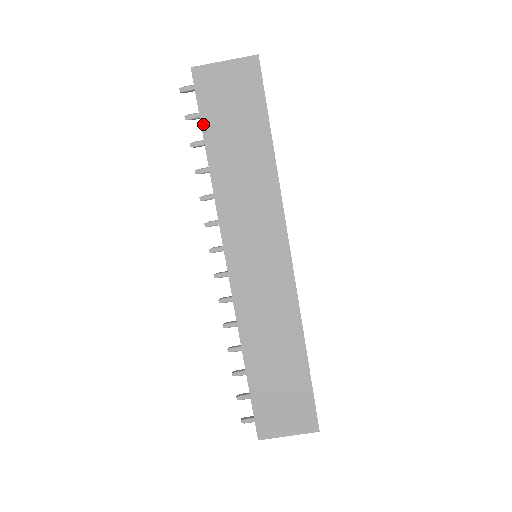
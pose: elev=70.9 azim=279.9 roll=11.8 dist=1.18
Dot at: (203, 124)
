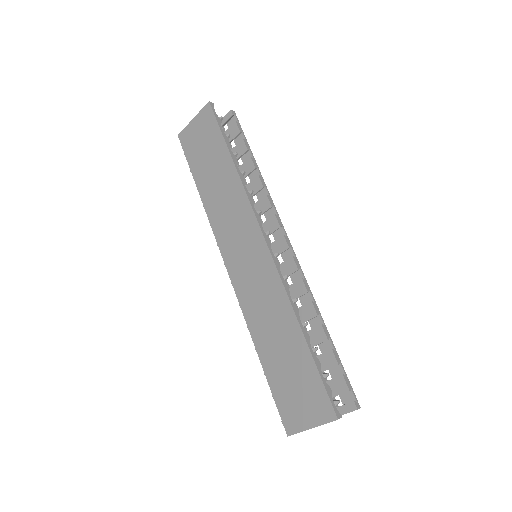
Dot at: (191, 168)
